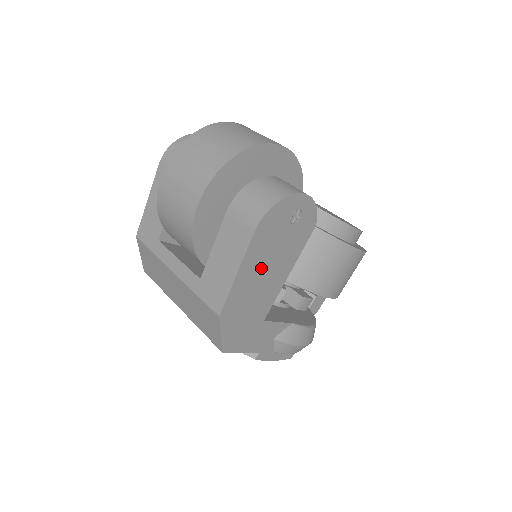
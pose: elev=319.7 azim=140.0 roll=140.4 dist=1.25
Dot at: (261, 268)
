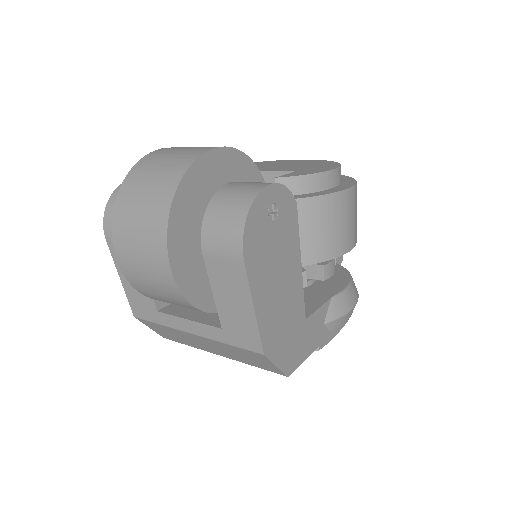
Dot at: (272, 283)
